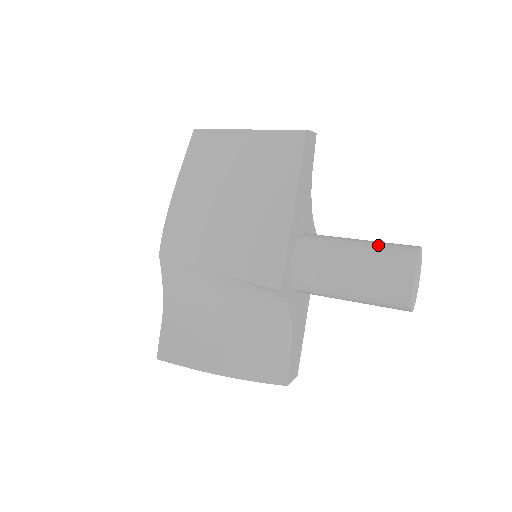
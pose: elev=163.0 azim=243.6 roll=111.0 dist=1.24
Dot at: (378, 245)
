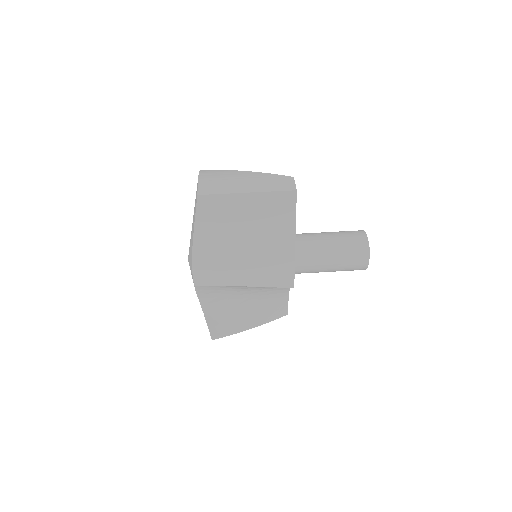
Dot at: (344, 242)
